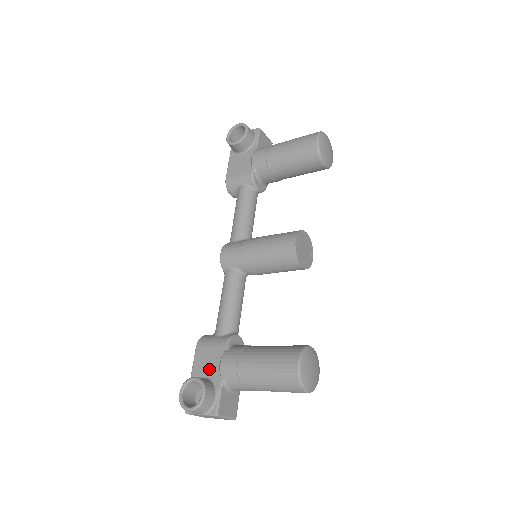
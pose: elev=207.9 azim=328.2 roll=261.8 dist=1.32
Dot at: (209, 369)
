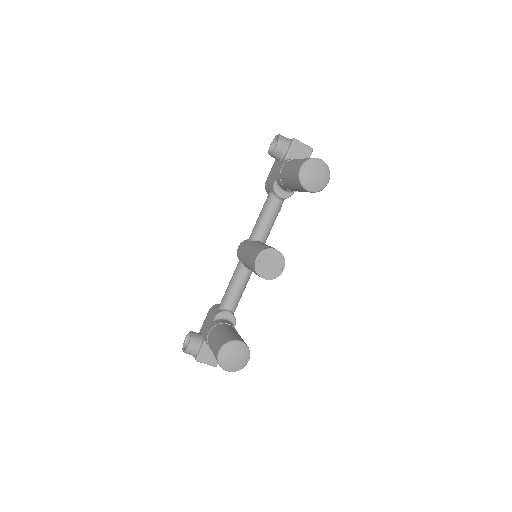
Dot at: occluded
